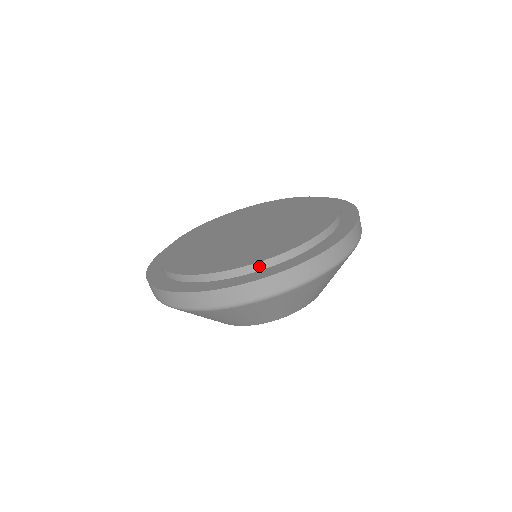
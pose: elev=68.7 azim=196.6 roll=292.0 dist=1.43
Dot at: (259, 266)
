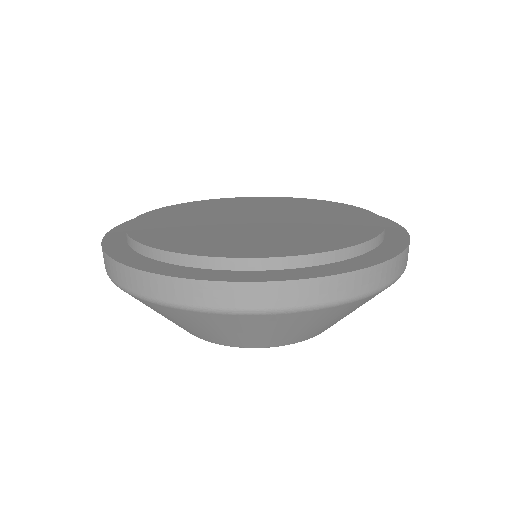
Dot at: (343, 254)
